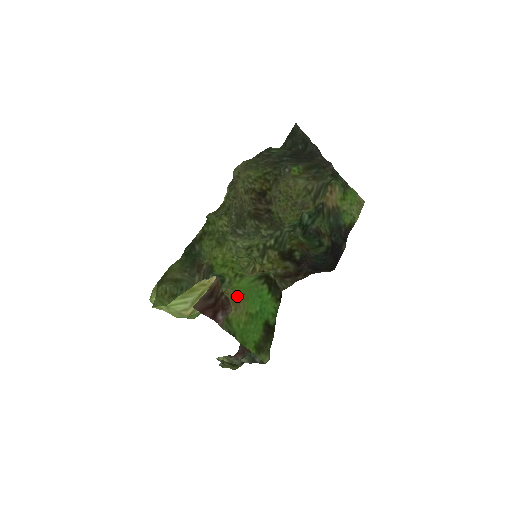
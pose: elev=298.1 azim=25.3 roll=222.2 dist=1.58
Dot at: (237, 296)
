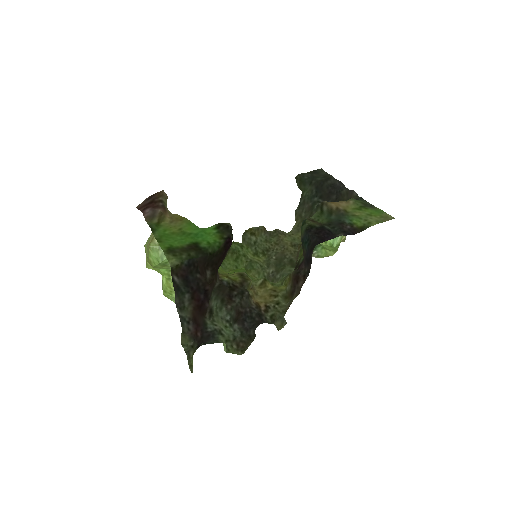
Dot at: (180, 218)
